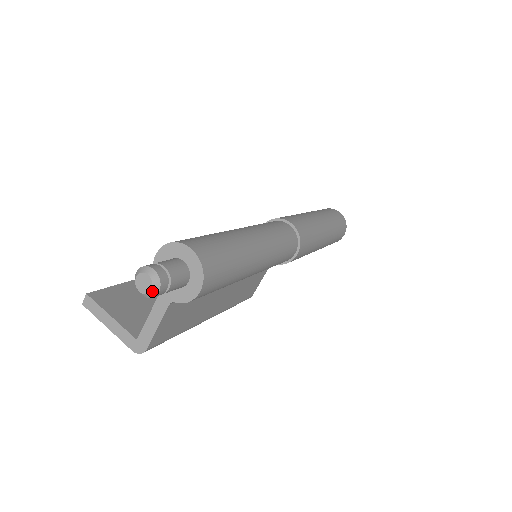
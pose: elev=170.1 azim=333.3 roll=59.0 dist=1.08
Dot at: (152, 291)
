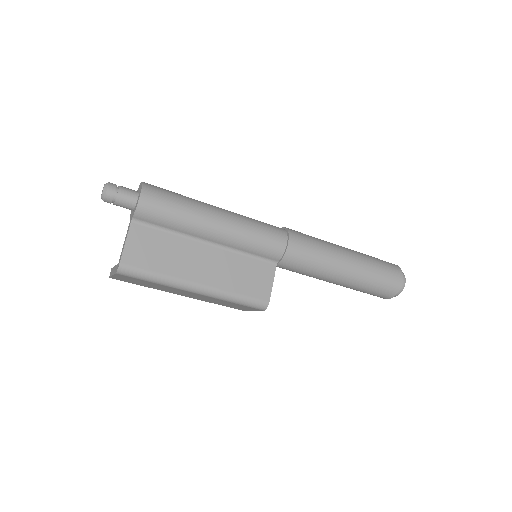
Dot at: (104, 190)
